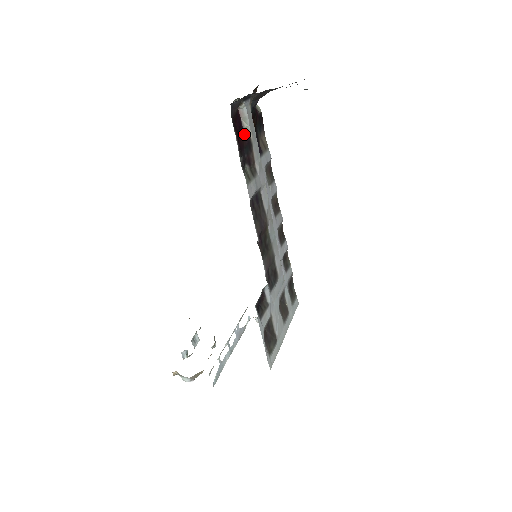
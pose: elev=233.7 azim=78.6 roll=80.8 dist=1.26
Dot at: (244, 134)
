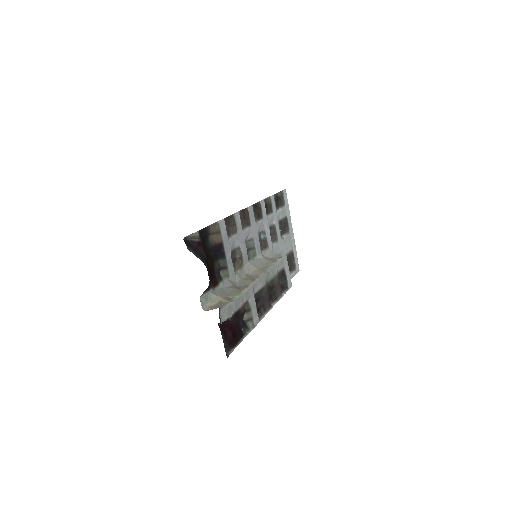
Dot at: (231, 320)
